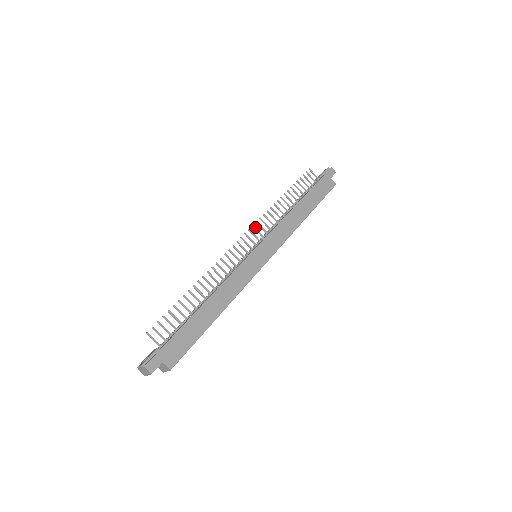
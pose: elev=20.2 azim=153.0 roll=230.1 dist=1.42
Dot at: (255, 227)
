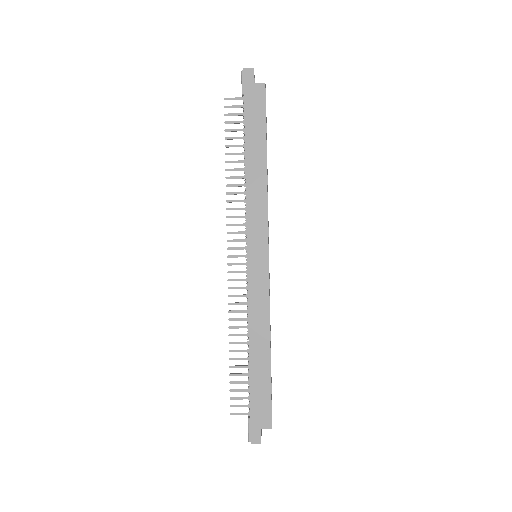
Dot at: (230, 232)
